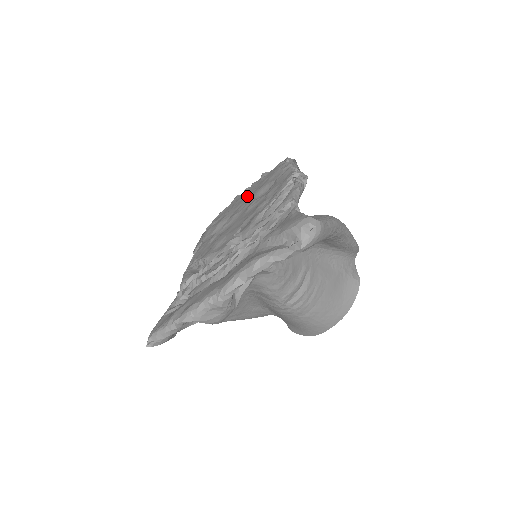
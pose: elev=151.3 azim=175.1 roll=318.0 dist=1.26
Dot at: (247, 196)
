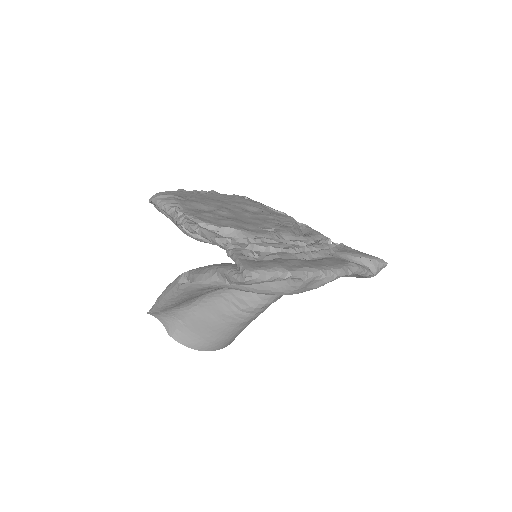
Dot at: (218, 200)
